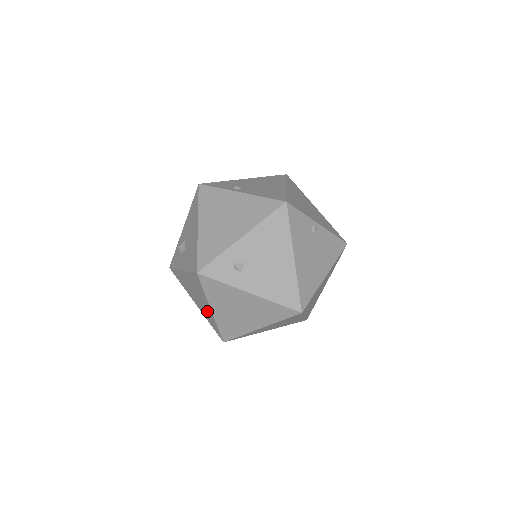
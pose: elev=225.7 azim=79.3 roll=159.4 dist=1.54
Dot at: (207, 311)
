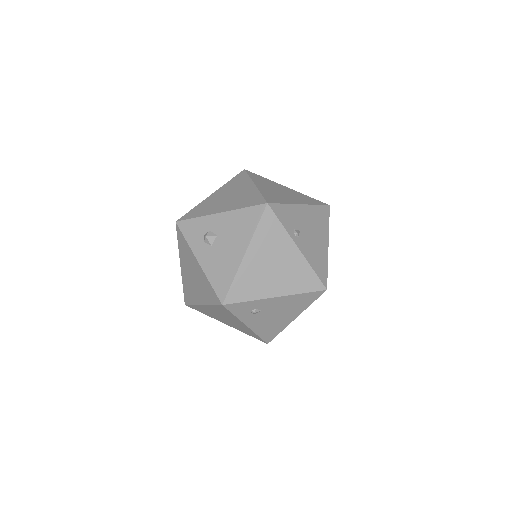
Dot at: (193, 293)
